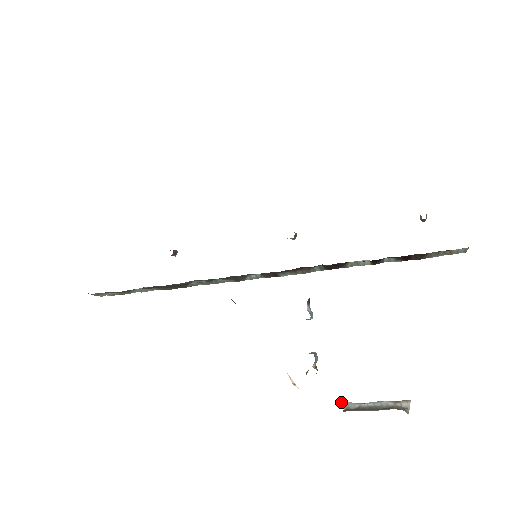
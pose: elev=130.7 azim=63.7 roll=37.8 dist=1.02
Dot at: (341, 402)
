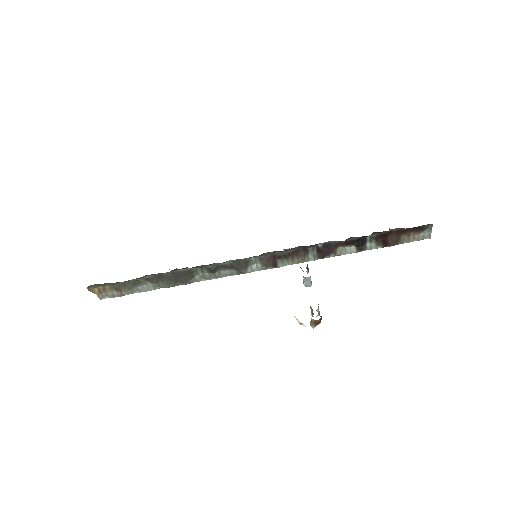
Dot at: occluded
